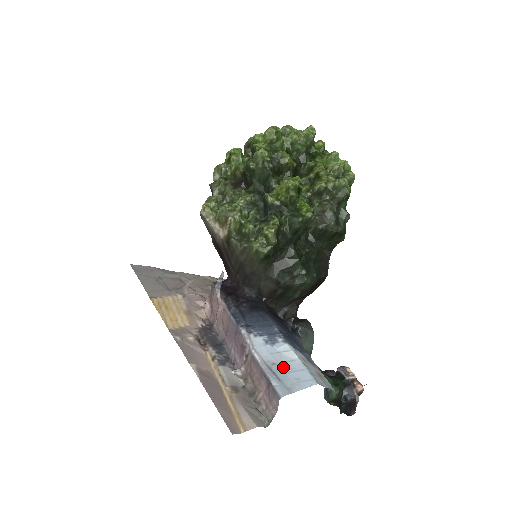
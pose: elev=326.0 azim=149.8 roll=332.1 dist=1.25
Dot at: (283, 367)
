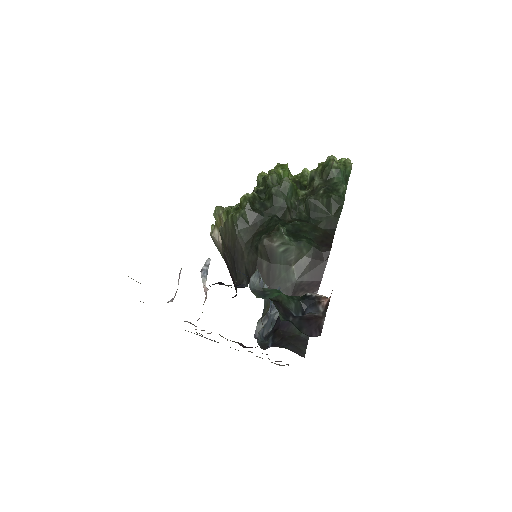
Dot at: occluded
